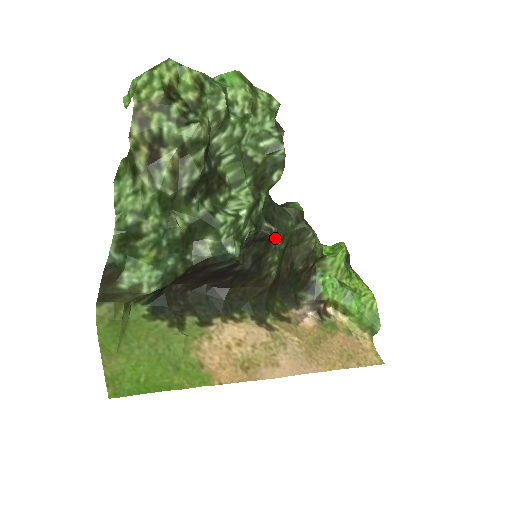
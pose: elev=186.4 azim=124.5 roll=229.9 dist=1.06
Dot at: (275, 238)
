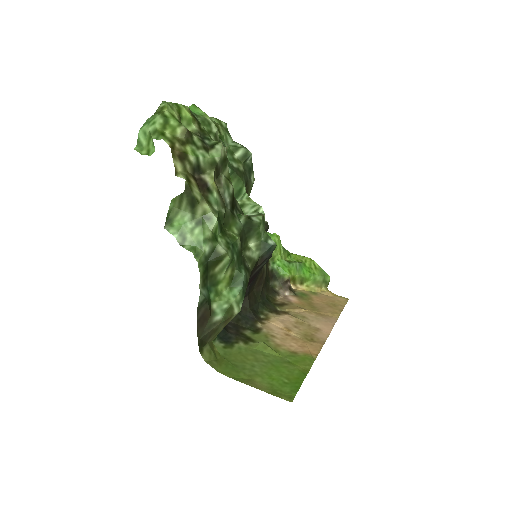
Dot at: occluded
